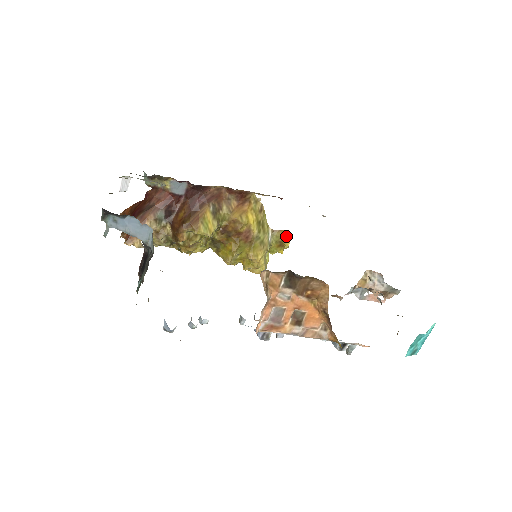
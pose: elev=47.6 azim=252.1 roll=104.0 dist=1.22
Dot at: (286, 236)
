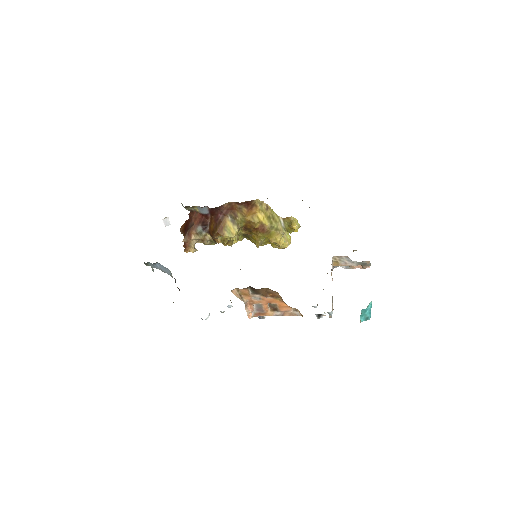
Dot at: (293, 221)
